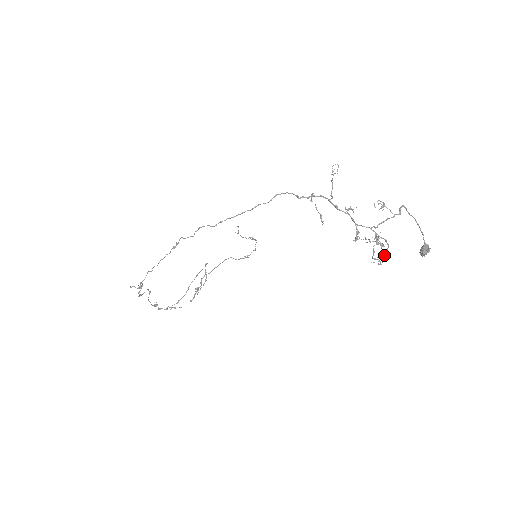
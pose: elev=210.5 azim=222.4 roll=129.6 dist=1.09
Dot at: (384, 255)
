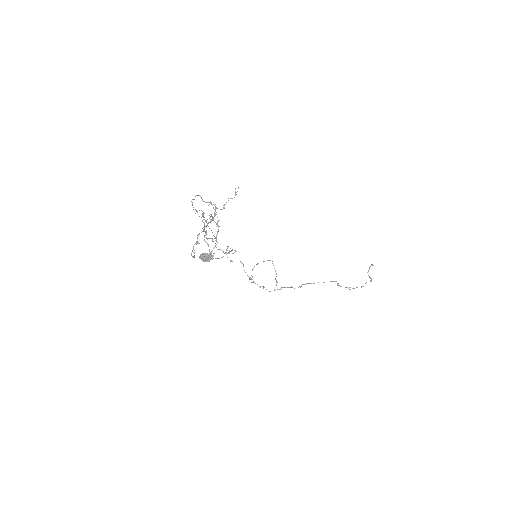
Dot at: occluded
